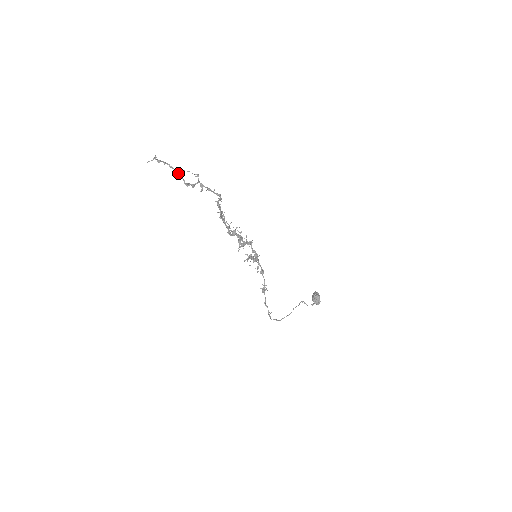
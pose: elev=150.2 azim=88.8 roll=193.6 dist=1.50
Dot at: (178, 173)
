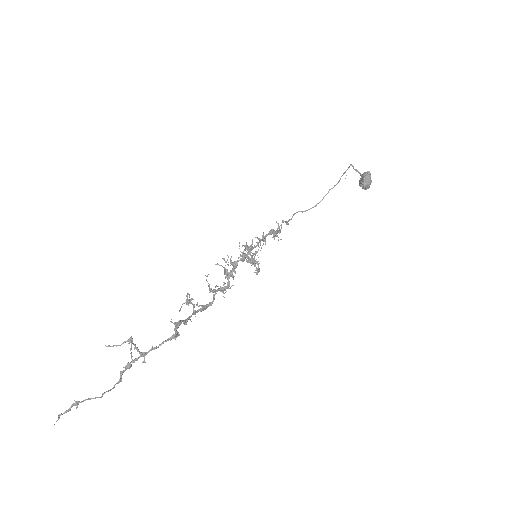
Dot at: (101, 396)
